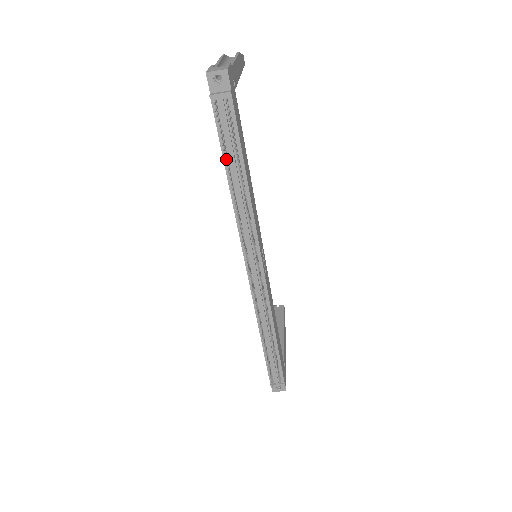
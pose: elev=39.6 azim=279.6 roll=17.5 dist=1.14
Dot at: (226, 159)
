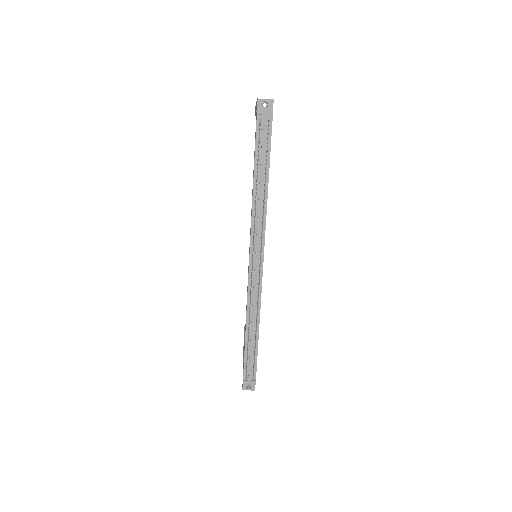
Dot at: (258, 164)
